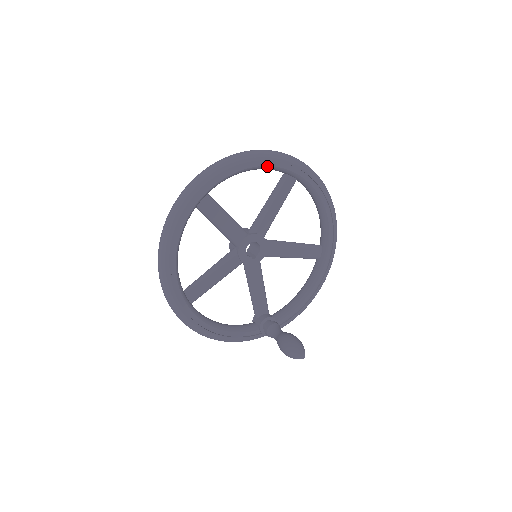
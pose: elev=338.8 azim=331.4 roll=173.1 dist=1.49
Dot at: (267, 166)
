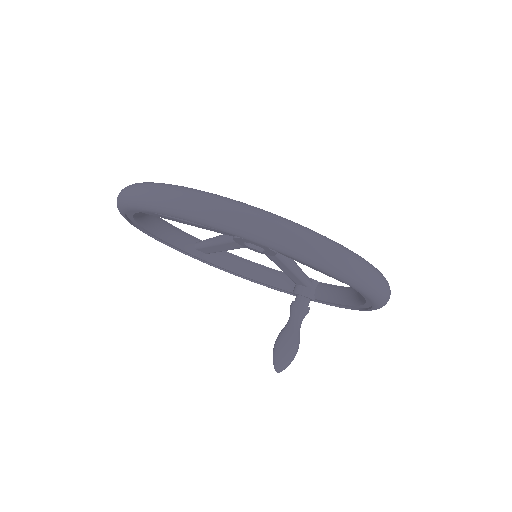
Dot at: occluded
